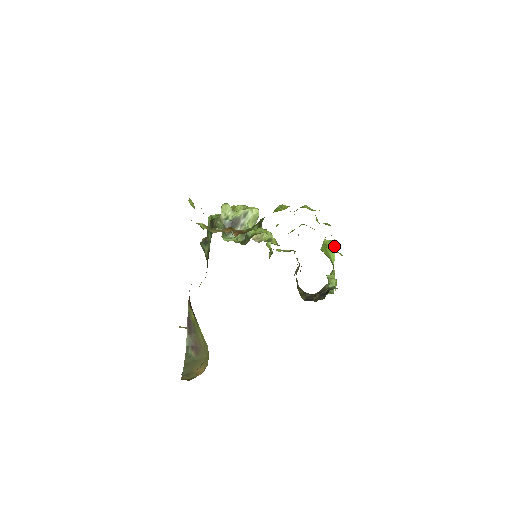
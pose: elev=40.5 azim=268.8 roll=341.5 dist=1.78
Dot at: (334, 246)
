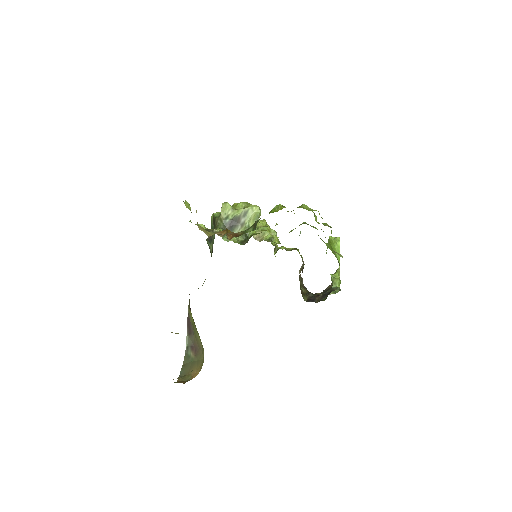
Dot at: (339, 244)
